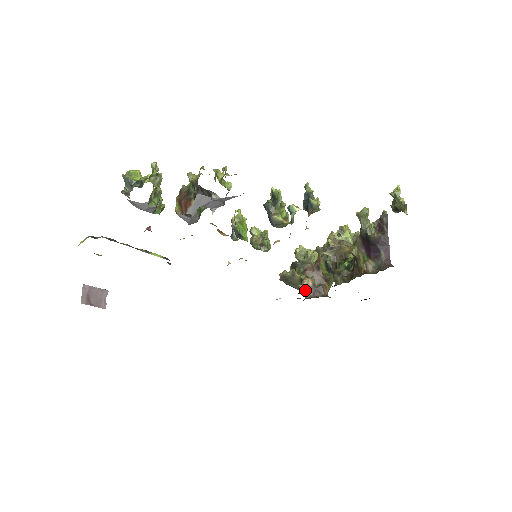
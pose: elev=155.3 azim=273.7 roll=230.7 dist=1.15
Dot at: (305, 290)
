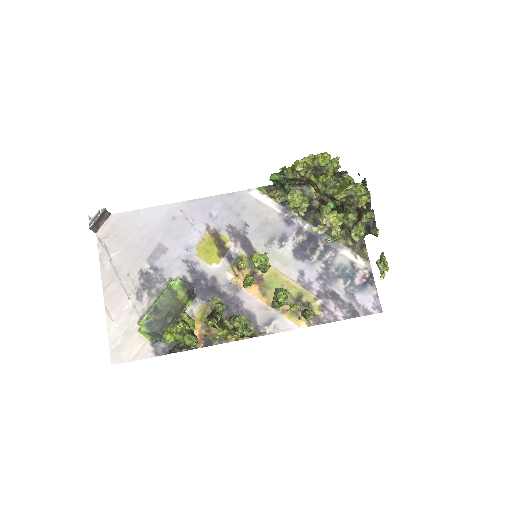
Dot at: occluded
